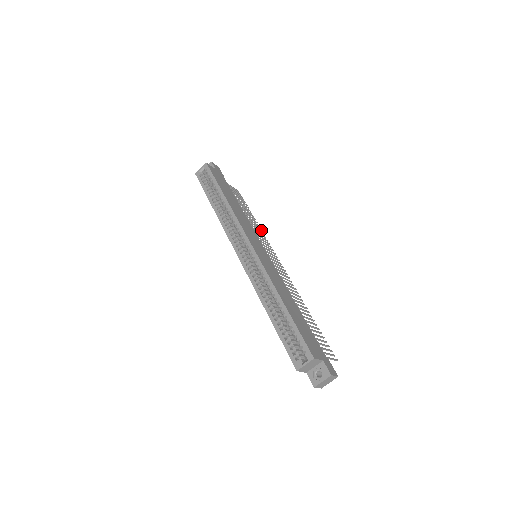
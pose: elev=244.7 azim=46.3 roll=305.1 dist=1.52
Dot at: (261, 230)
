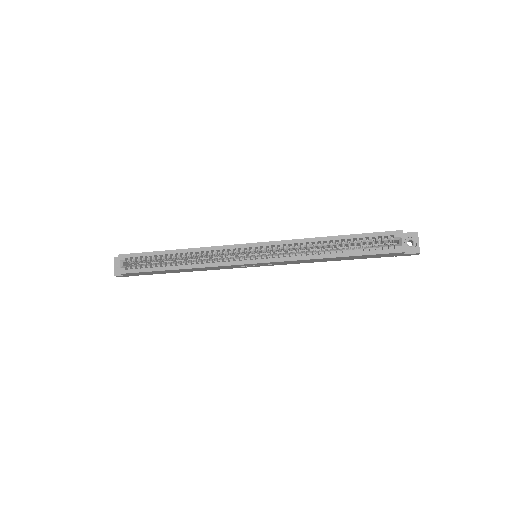
Dot at: occluded
